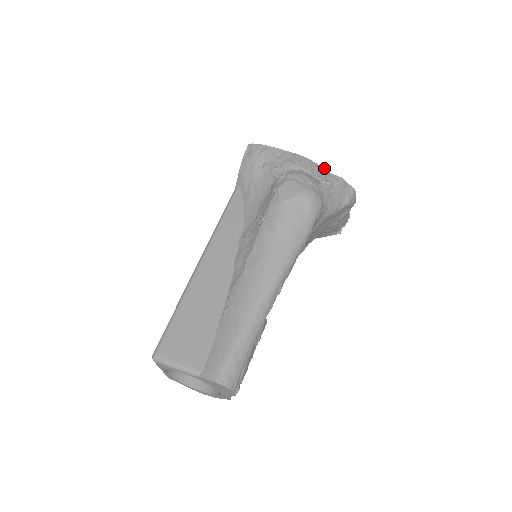
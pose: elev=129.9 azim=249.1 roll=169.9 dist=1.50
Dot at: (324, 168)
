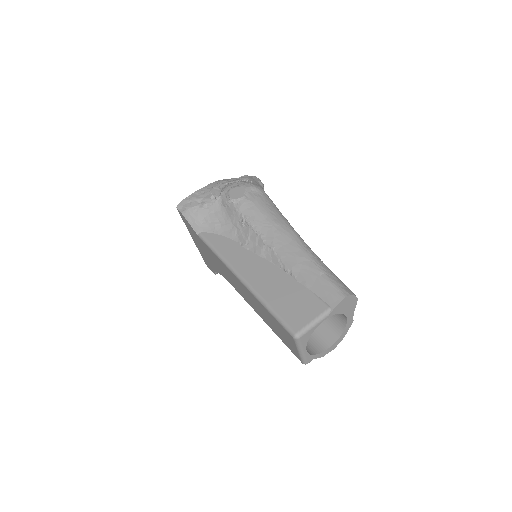
Dot at: (231, 178)
